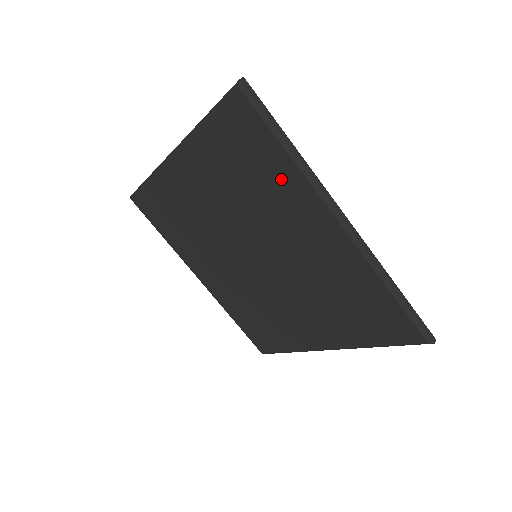
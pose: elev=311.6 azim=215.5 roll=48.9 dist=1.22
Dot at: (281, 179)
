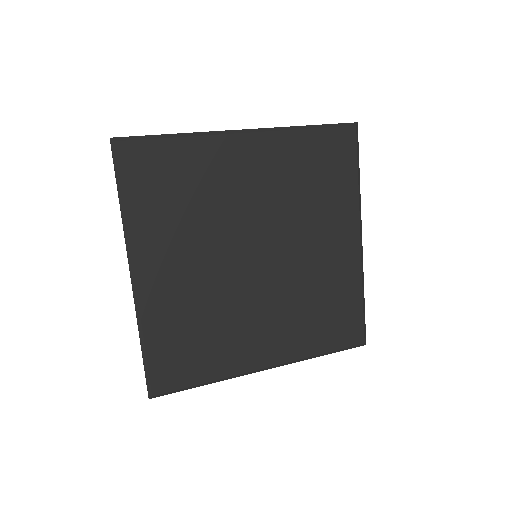
Dot at: (341, 195)
